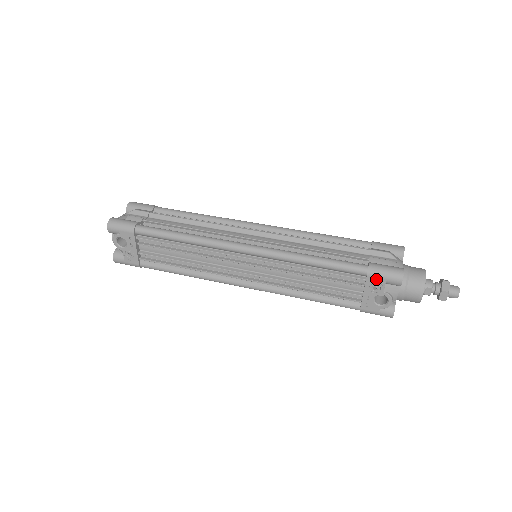
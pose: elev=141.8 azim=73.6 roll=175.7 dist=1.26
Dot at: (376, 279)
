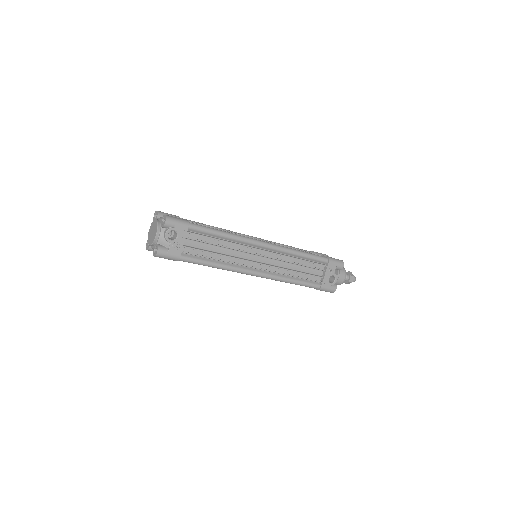
Dot at: (332, 264)
